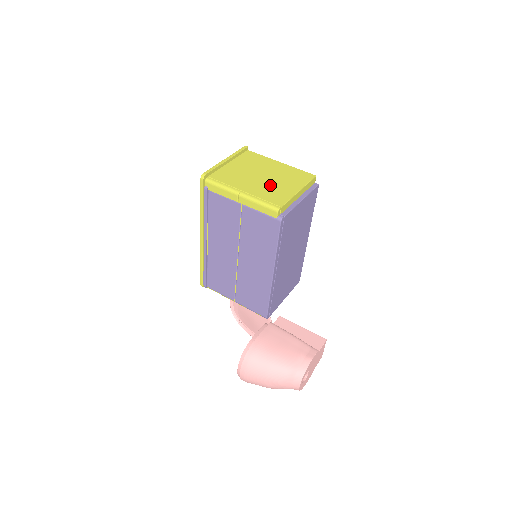
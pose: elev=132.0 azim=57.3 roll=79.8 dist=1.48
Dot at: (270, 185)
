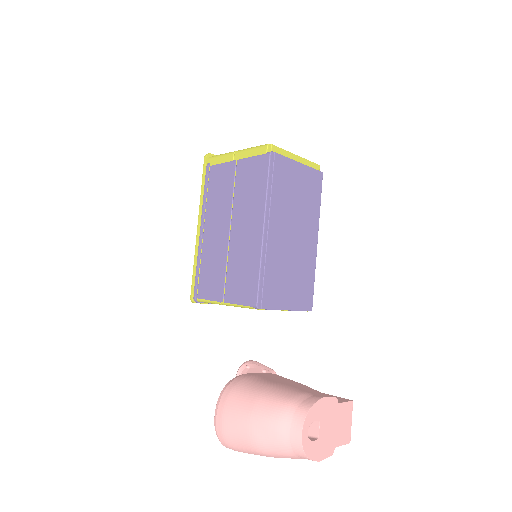
Dot at: occluded
